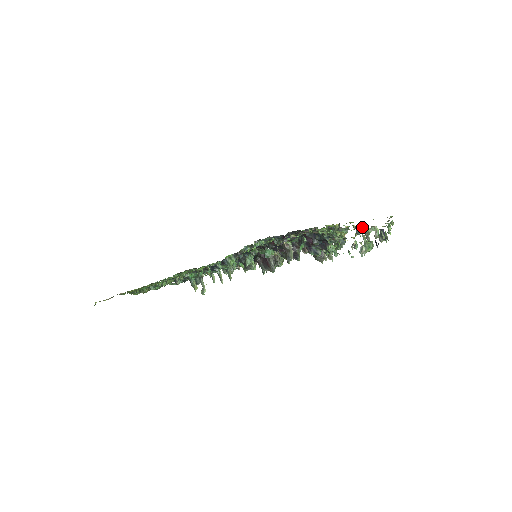
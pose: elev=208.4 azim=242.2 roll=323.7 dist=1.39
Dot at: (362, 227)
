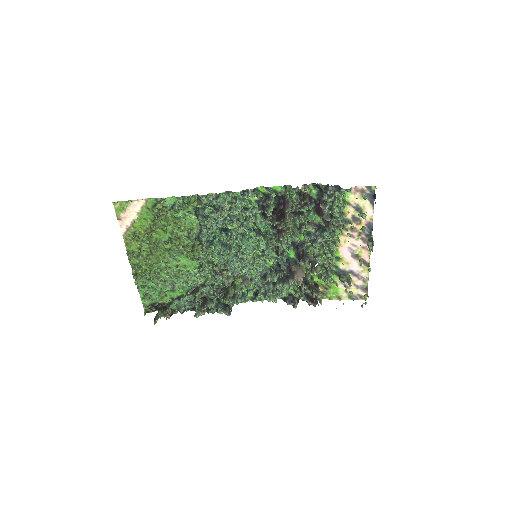
Dot at: (346, 275)
